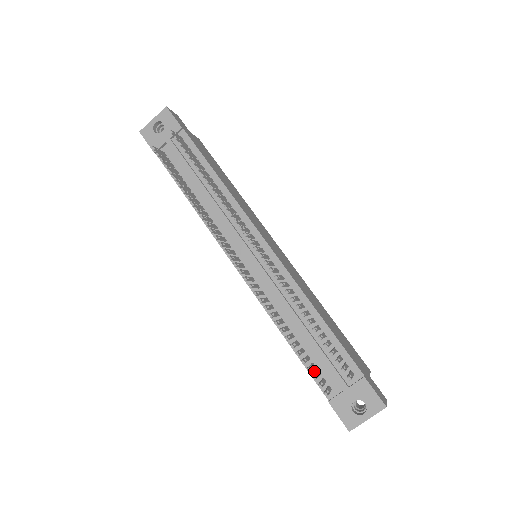
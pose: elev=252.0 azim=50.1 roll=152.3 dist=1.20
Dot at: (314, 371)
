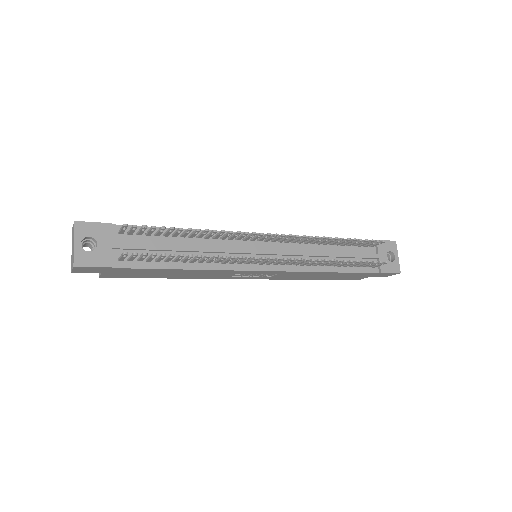
Dot at: (360, 269)
